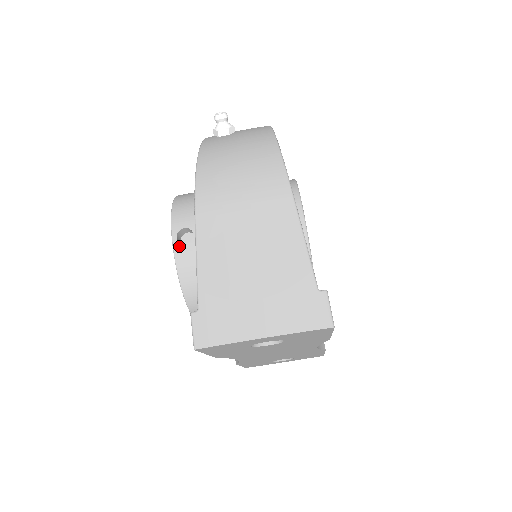
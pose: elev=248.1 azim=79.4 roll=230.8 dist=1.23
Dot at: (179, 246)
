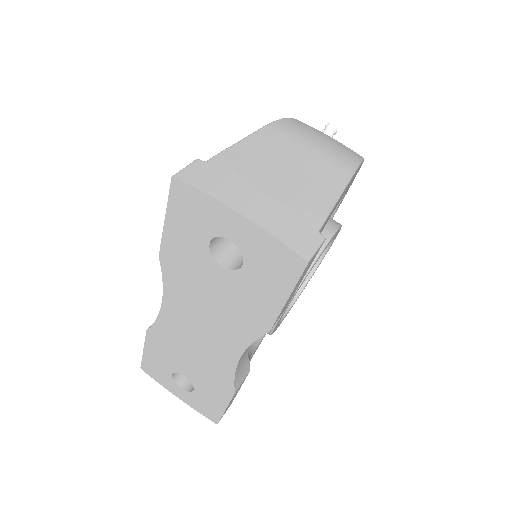
Dot at: occluded
